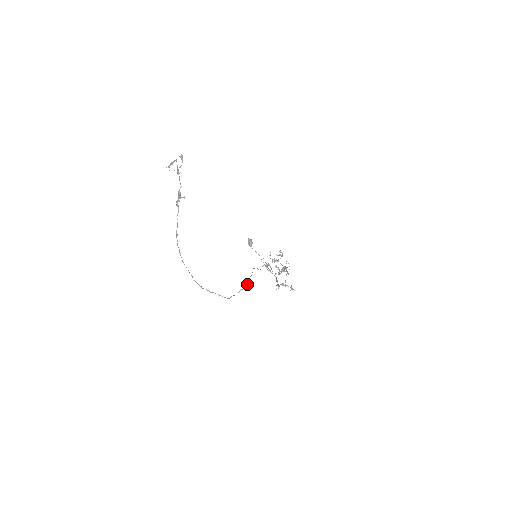
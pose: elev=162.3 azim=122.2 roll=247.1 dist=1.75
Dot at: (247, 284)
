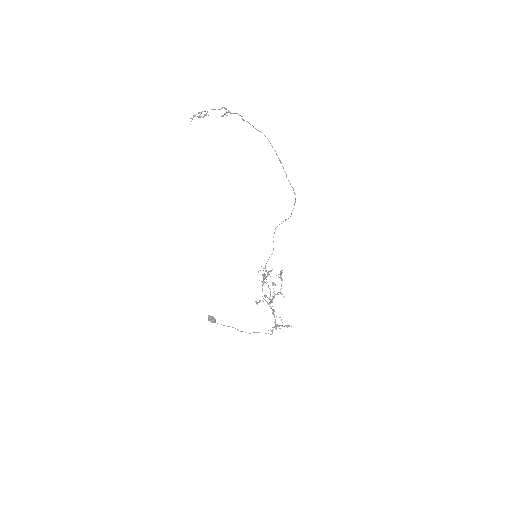
Dot at: occluded
